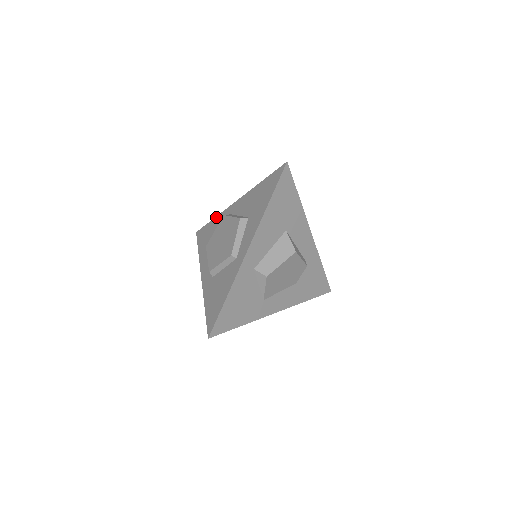
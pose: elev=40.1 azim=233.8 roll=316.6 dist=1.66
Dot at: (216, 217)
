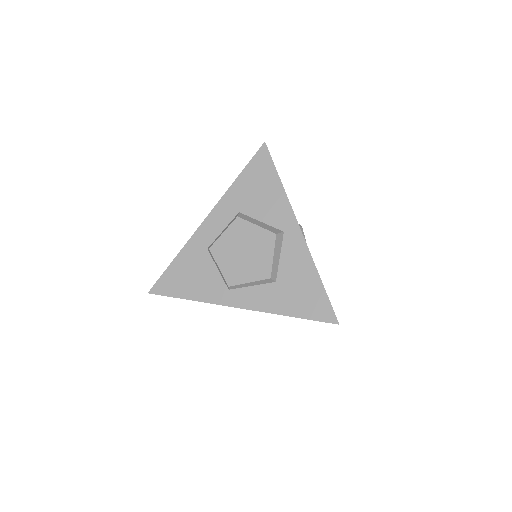
Dot at: (283, 190)
